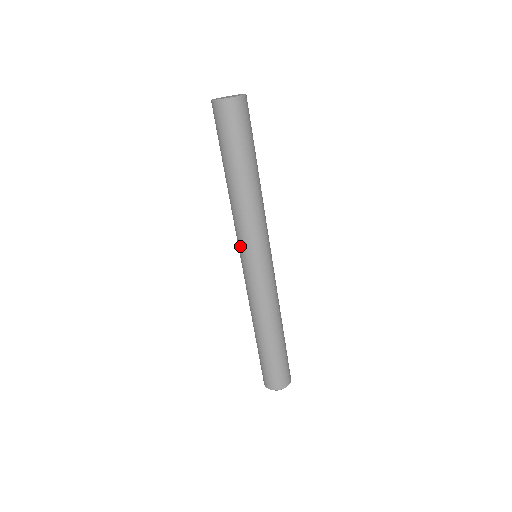
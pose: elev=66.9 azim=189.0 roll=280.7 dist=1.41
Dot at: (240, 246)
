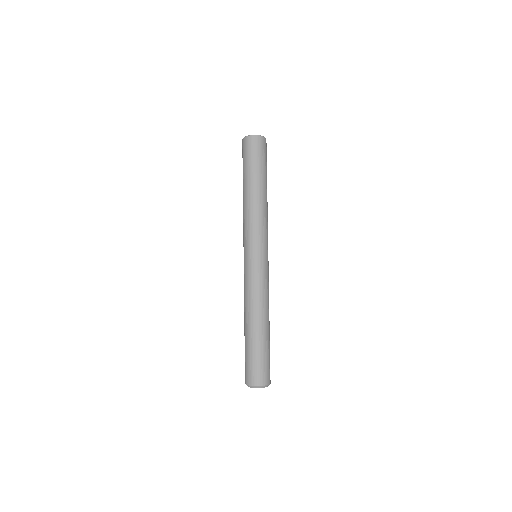
Dot at: (247, 242)
